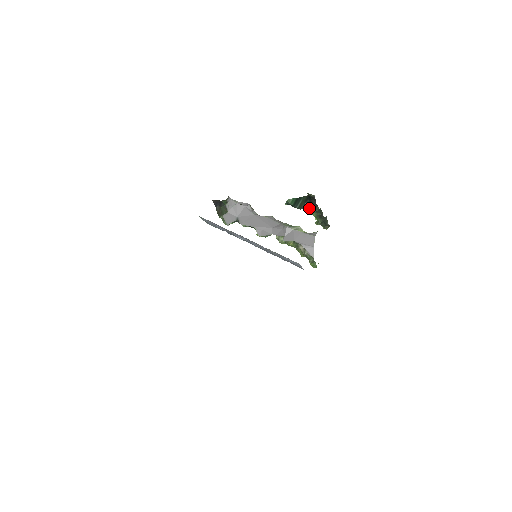
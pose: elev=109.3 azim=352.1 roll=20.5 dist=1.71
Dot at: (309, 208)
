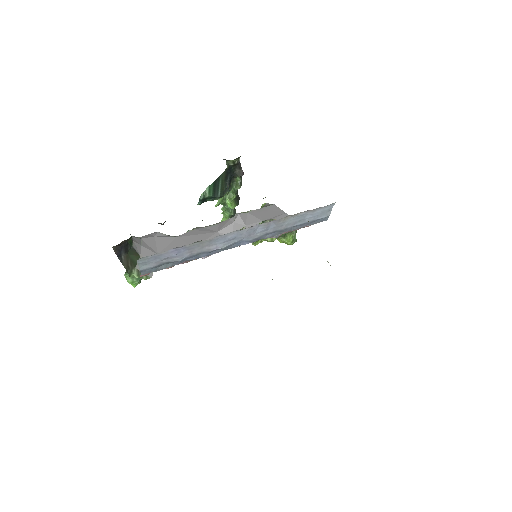
Dot at: (229, 190)
